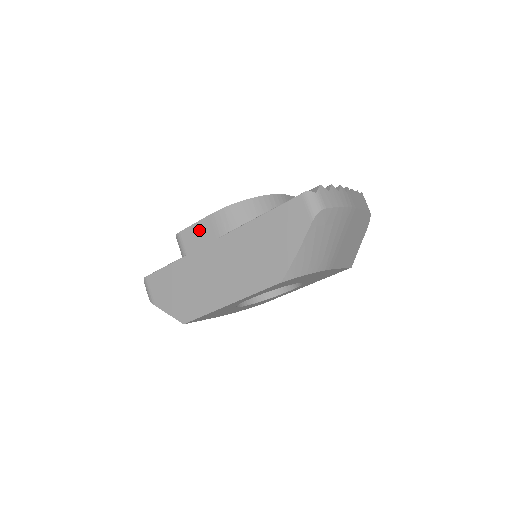
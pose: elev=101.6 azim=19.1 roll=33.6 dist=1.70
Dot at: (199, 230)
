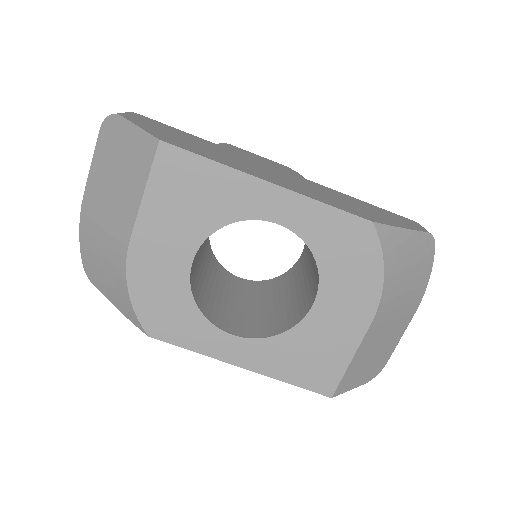
Dot at: (261, 158)
